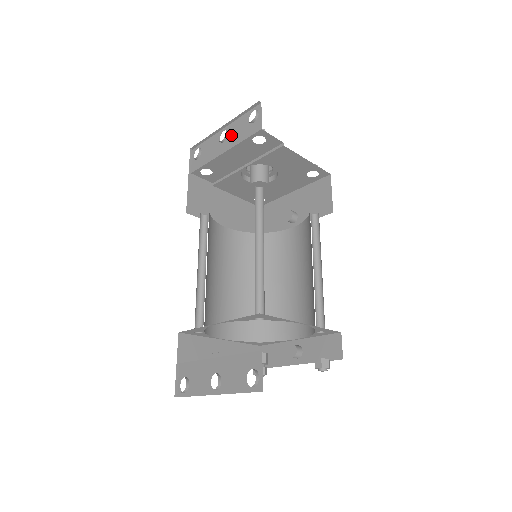
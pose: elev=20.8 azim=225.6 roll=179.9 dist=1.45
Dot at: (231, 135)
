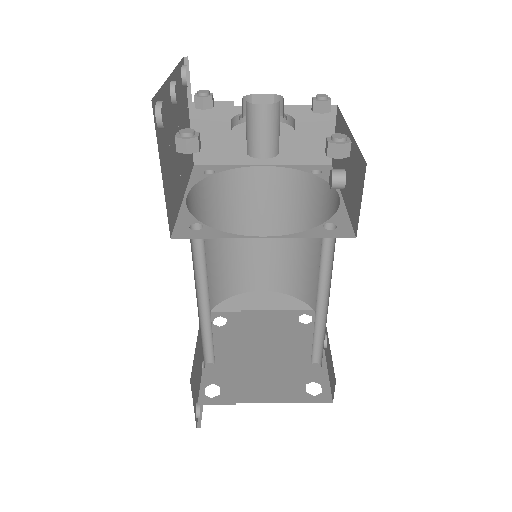
Dot at: occluded
